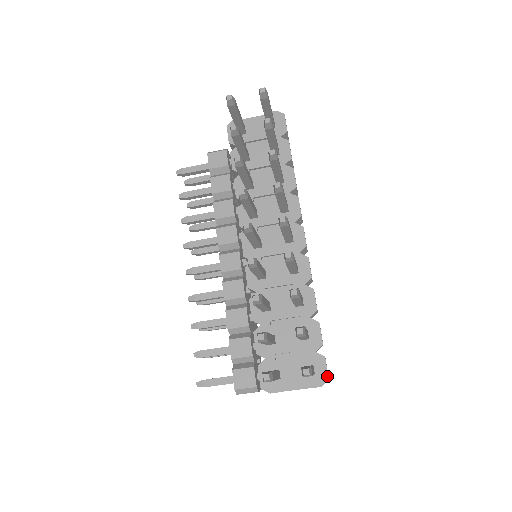
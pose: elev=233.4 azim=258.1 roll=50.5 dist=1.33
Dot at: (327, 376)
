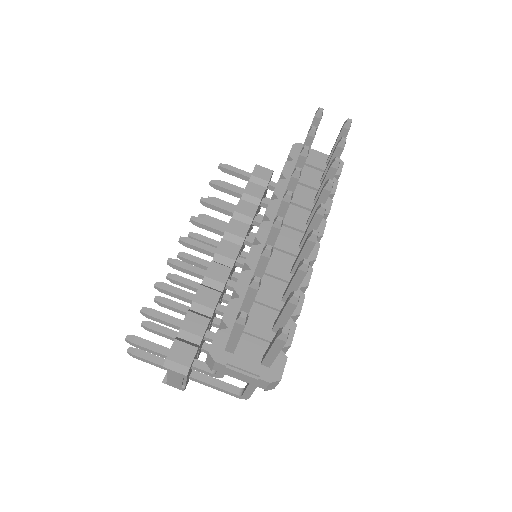
Dot at: (281, 376)
